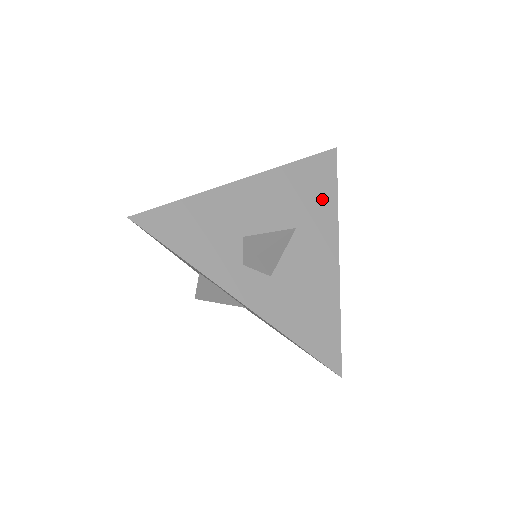
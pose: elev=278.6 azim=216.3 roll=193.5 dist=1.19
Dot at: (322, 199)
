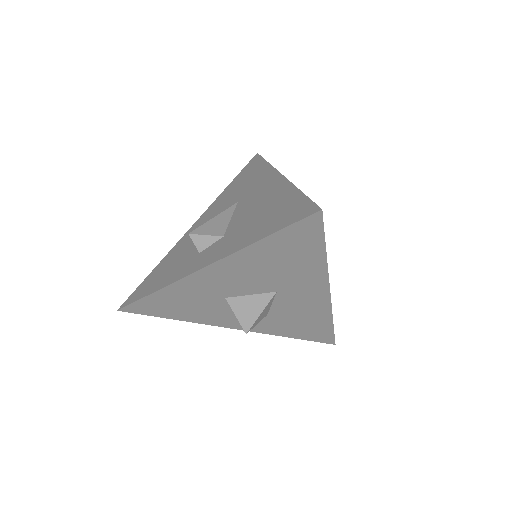
Dot at: (254, 175)
